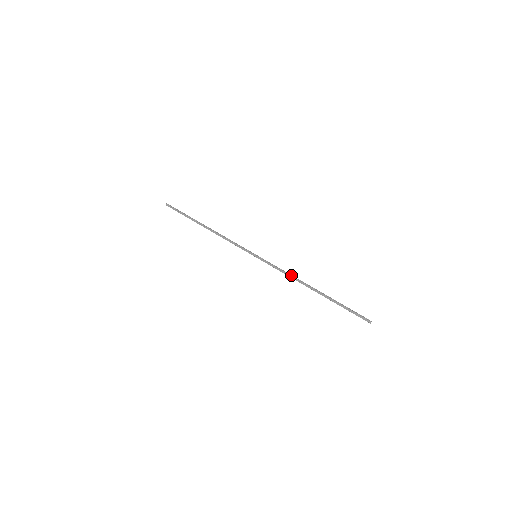
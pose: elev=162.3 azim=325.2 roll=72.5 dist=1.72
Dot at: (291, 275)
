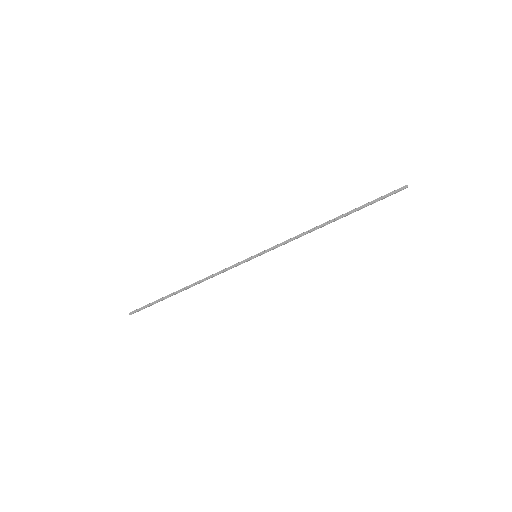
Dot at: (302, 233)
